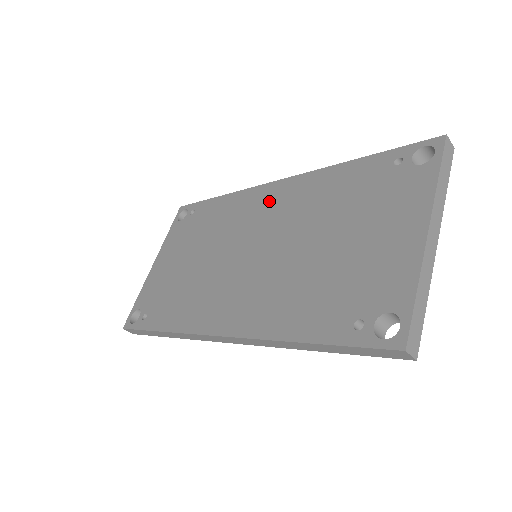
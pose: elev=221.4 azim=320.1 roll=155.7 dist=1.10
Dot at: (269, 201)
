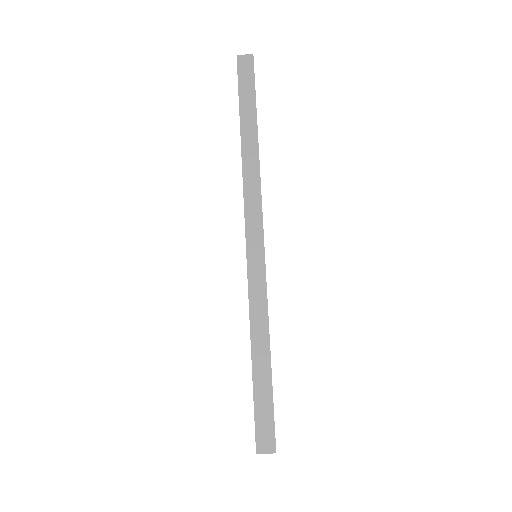
Dot at: occluded
